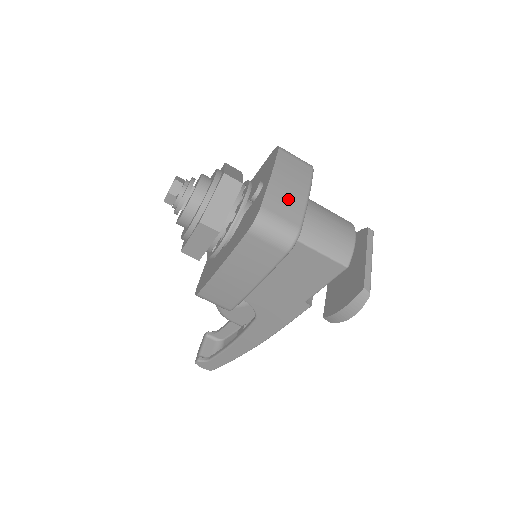
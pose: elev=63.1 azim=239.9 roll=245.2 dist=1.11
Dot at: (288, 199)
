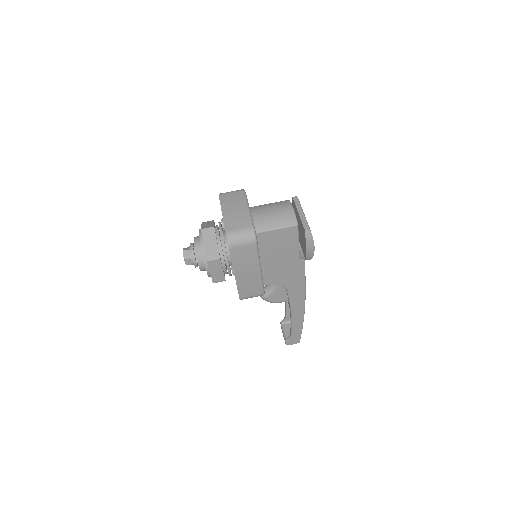
Dot at: (238, 217)
